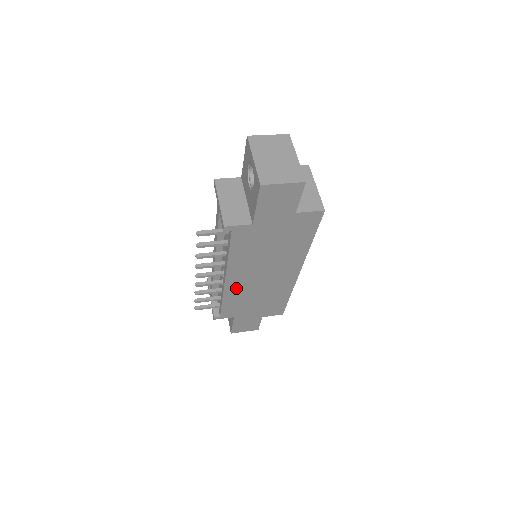
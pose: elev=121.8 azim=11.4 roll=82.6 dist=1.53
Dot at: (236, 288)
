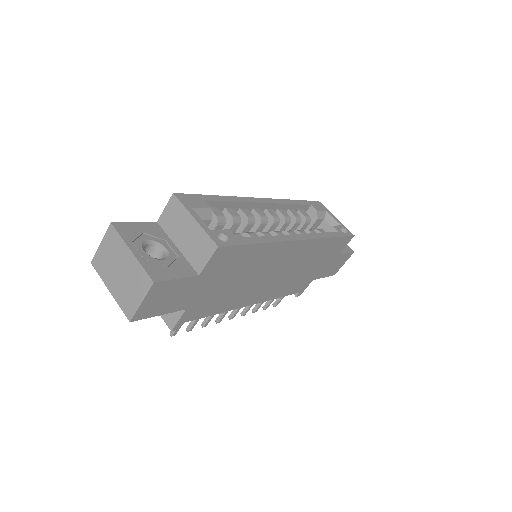
Dot at: (271, 292)
